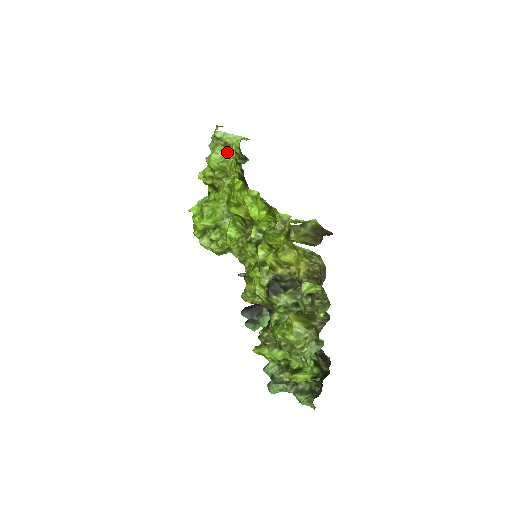
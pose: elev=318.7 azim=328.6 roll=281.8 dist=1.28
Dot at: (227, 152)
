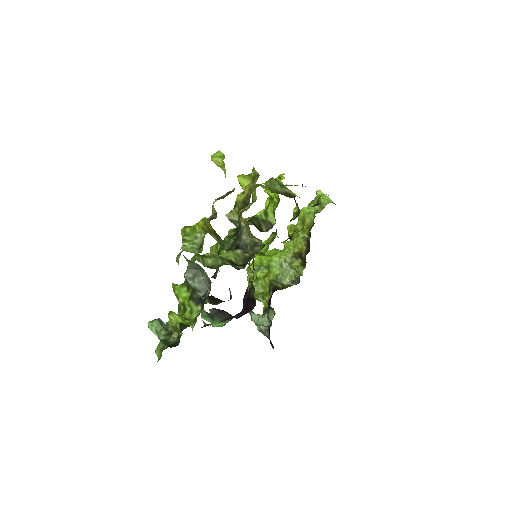
Dot at: (317, 211)
